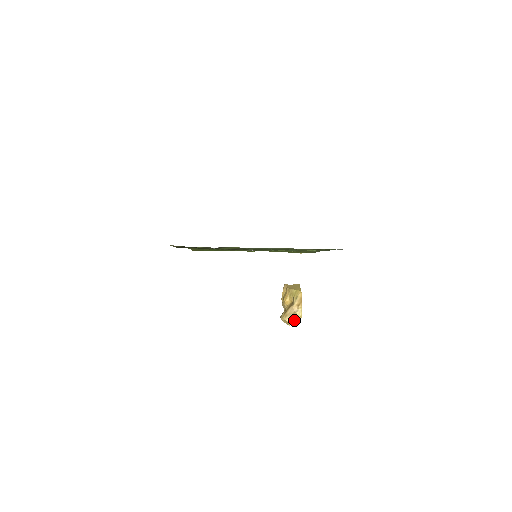
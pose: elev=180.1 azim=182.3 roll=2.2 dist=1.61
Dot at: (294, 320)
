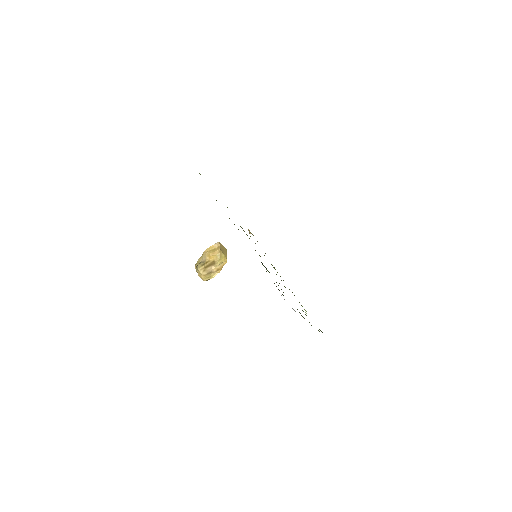
Dot at: (206, 277)
